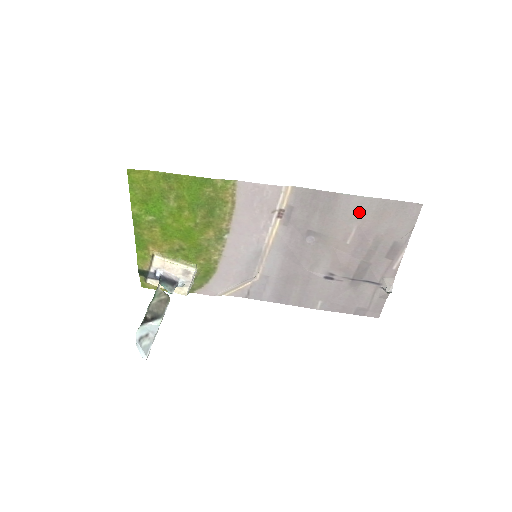
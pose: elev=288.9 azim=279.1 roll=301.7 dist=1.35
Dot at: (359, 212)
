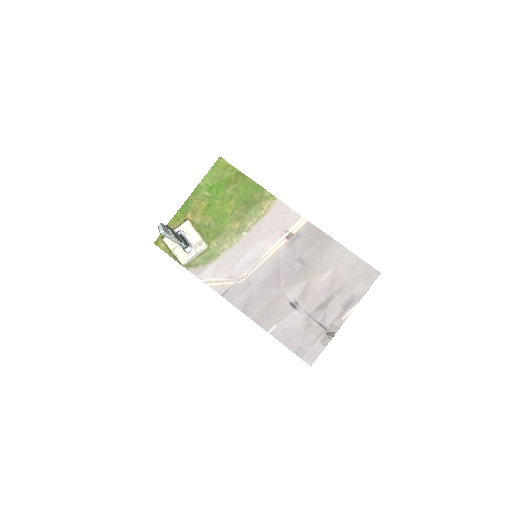
Dot at: (339, 259)
